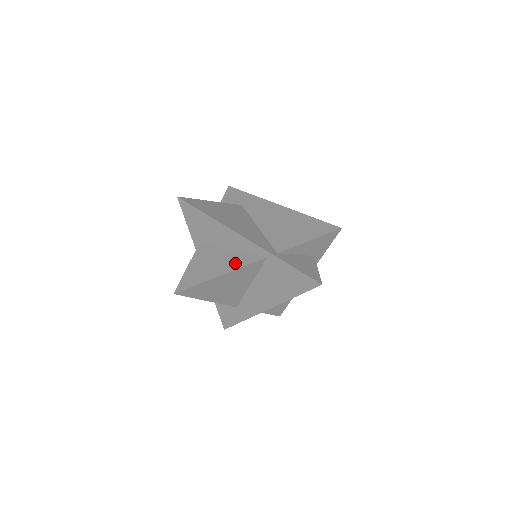
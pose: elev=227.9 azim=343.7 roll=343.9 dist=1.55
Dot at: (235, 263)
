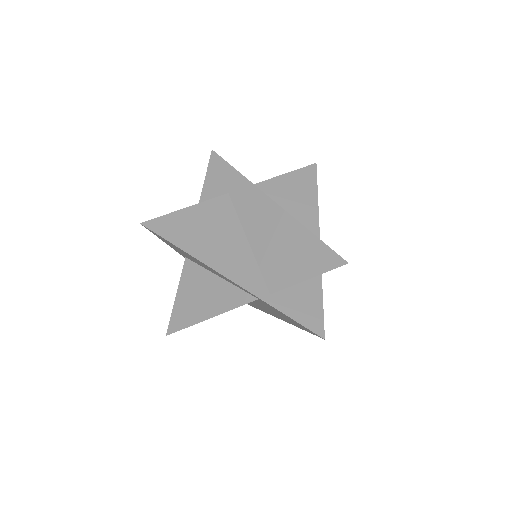
Dot at: (224, 301)
